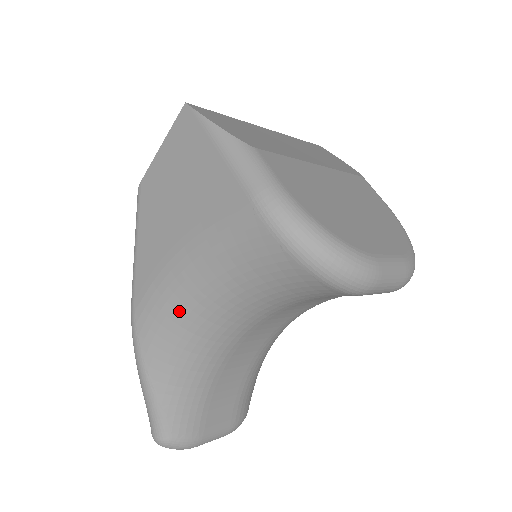
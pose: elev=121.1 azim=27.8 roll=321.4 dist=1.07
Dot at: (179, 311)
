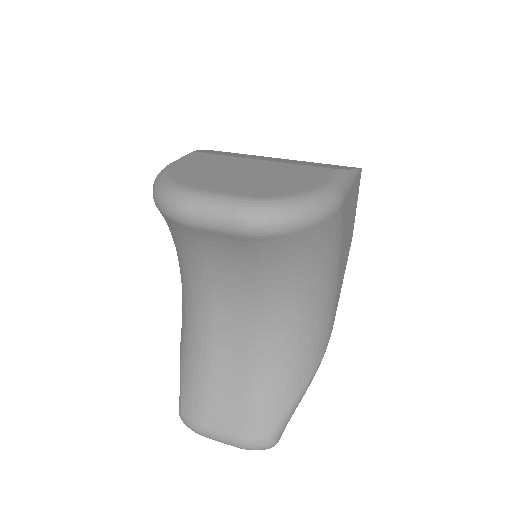
Dot at: occluded
